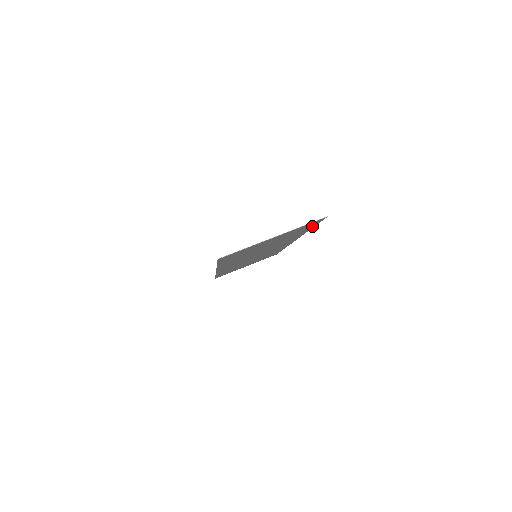
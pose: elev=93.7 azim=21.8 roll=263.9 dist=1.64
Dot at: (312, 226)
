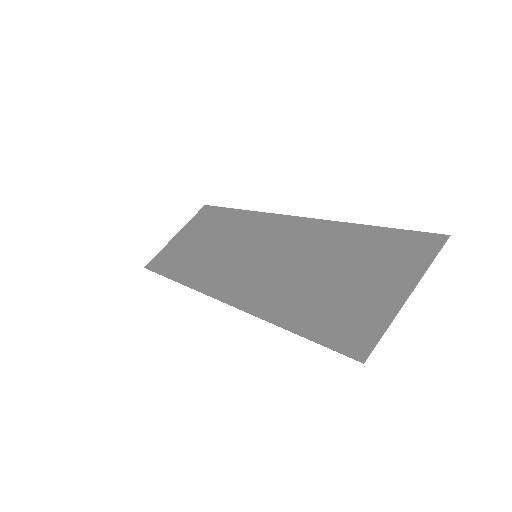
Dot at: (392, 233)
